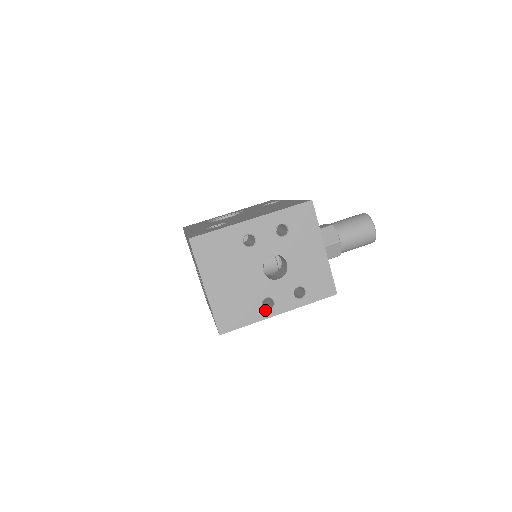
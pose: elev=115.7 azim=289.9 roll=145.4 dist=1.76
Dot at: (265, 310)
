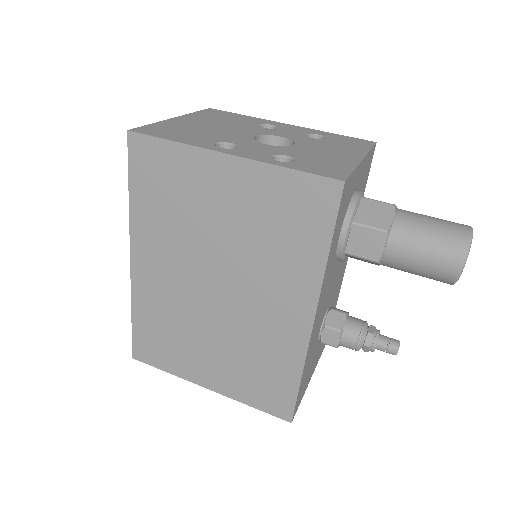
Dot at: (214, 146)
